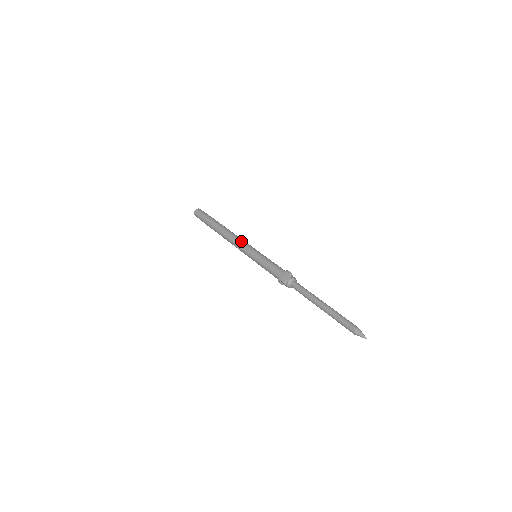
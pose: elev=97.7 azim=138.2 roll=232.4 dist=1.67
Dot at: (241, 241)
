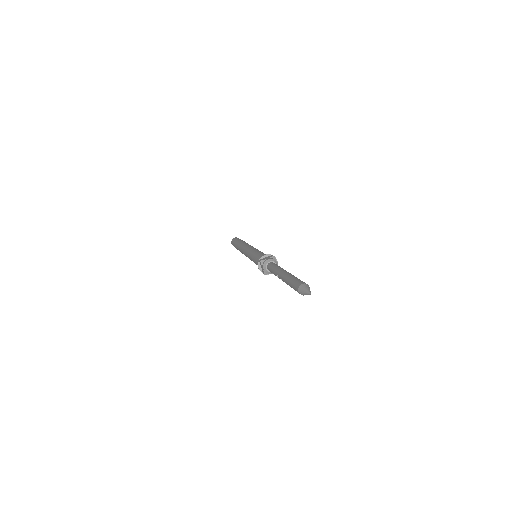
Dot at: (252, 246)
